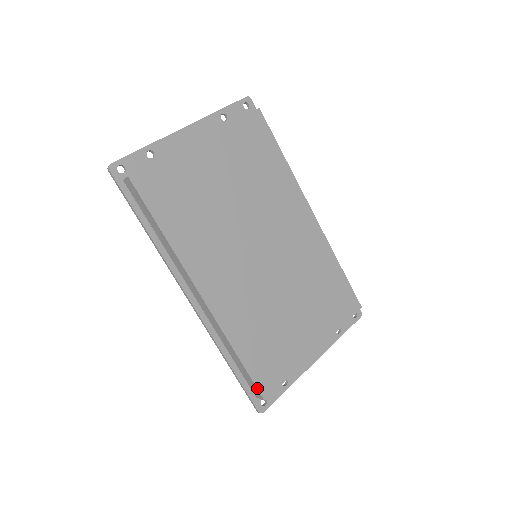
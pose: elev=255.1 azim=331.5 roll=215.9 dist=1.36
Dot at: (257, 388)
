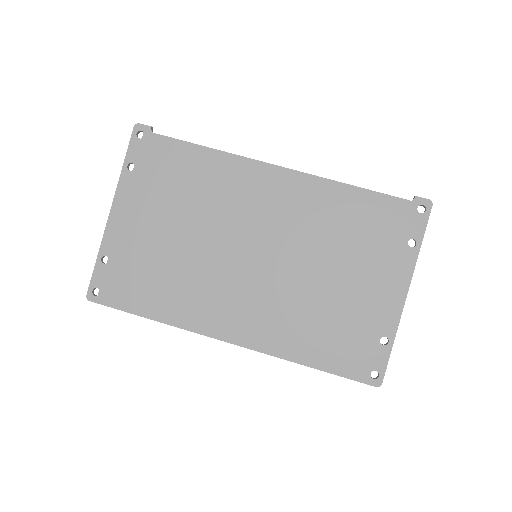
Dot at: occluded
